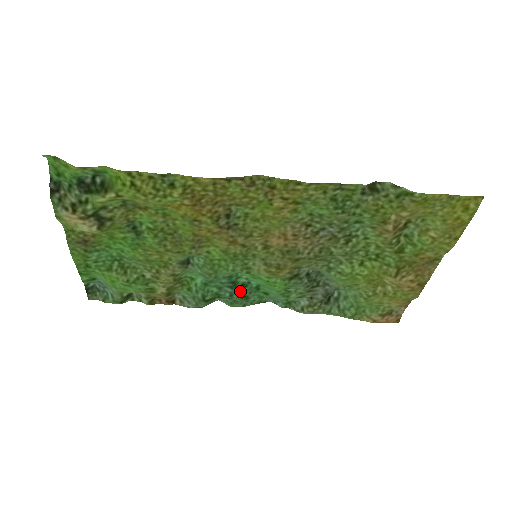
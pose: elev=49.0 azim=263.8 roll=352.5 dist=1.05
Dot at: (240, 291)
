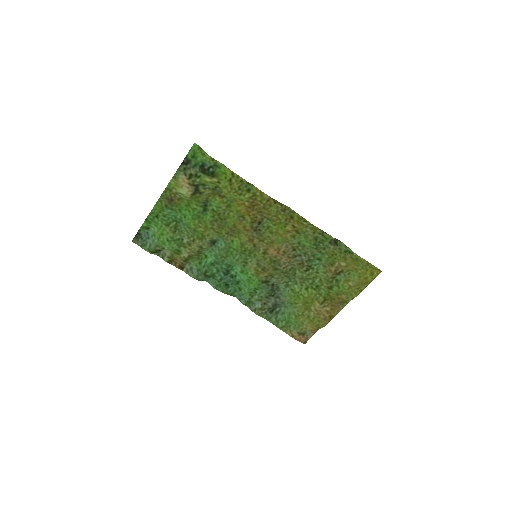
Dot at: (227, 279)
